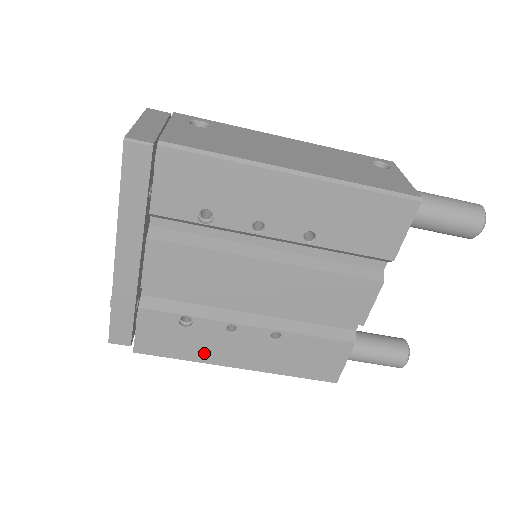
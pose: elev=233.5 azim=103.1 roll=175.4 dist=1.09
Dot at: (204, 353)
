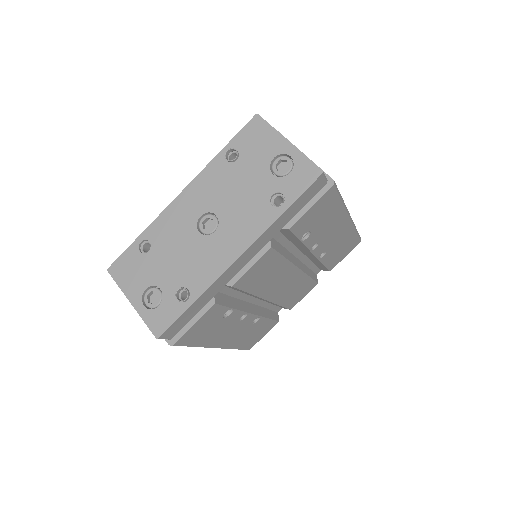
Dot at: (213, 339)
